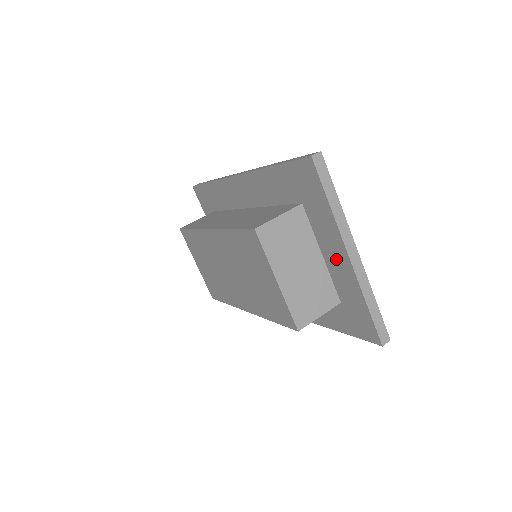
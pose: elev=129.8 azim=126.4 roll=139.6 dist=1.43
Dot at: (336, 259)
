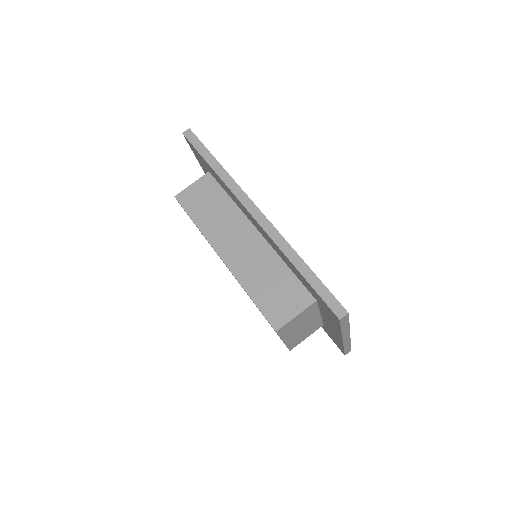
Dot at: (331, 328)
